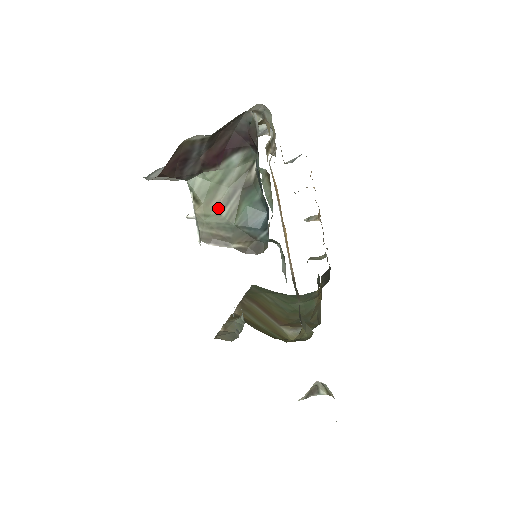
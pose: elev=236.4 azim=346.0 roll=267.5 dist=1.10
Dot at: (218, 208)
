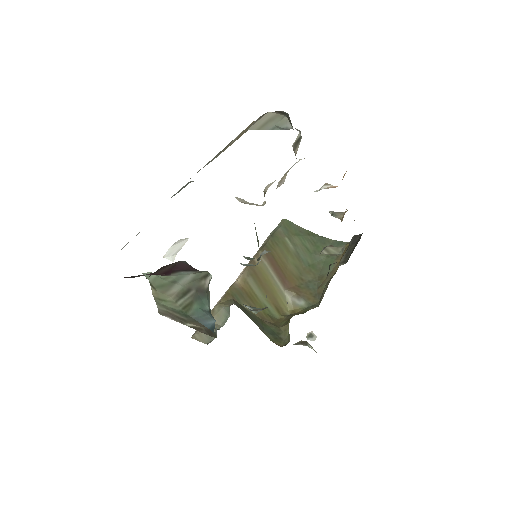
Dot at: (173, 297)
